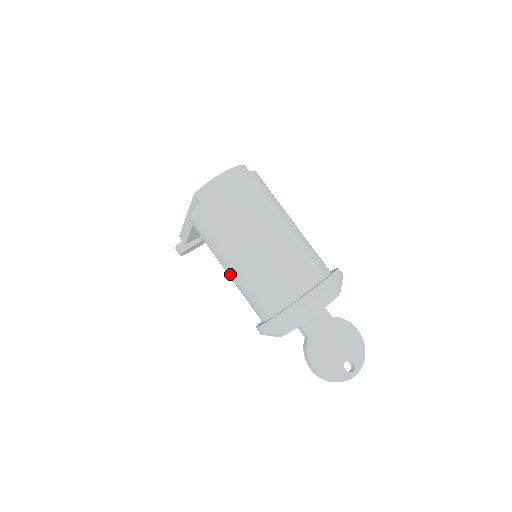
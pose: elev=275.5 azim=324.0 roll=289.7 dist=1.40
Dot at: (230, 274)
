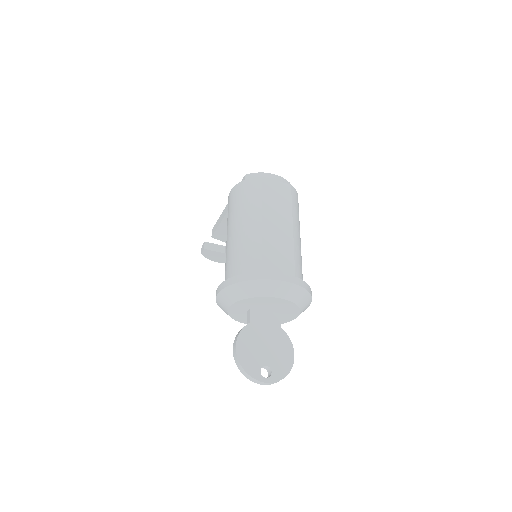
Dot at: (228, 241)
